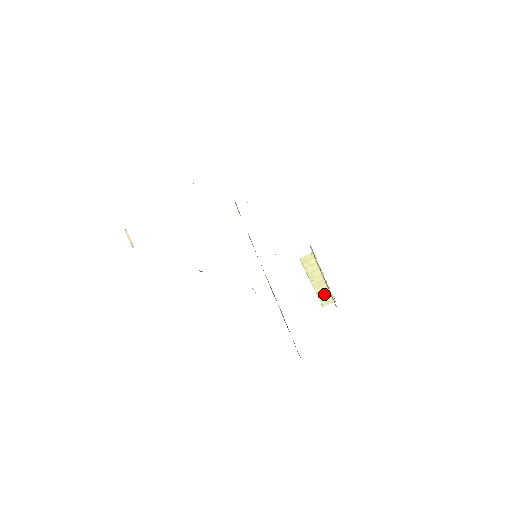
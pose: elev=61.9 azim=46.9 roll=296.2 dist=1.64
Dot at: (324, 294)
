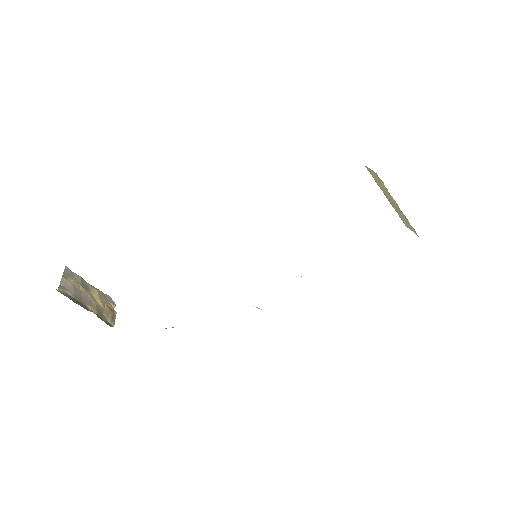
Dot at: (404, 220)
